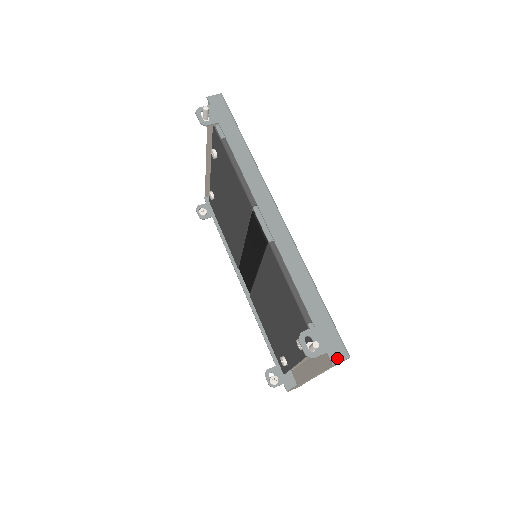
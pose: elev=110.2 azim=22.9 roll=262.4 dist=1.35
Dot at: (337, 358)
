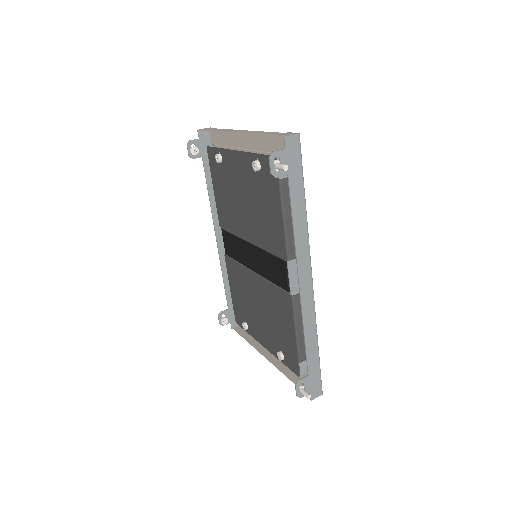
Dot at: (315, 396)
